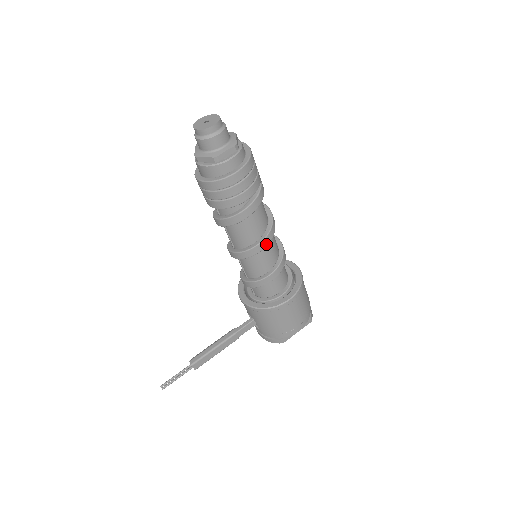
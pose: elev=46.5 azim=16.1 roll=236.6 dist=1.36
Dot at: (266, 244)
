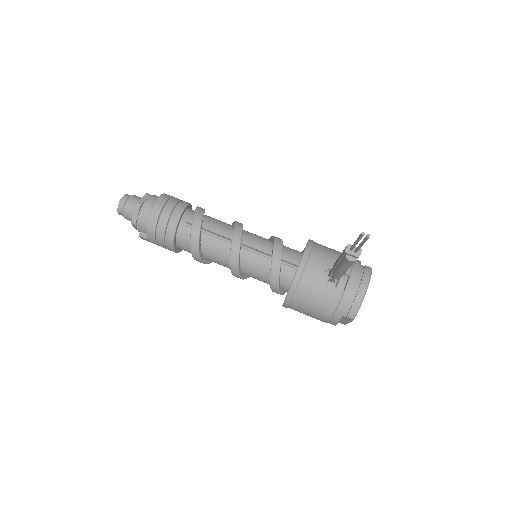
Dot at: occluded
